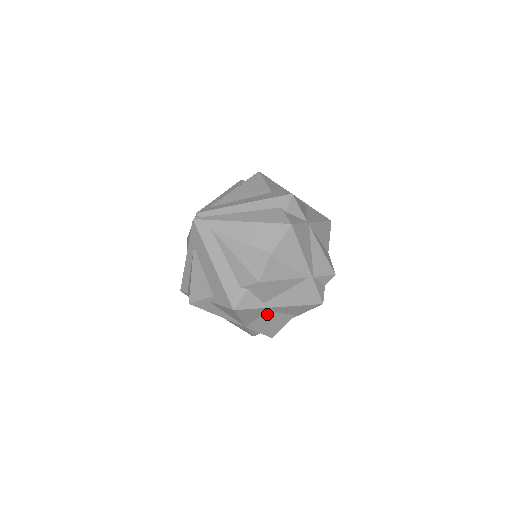
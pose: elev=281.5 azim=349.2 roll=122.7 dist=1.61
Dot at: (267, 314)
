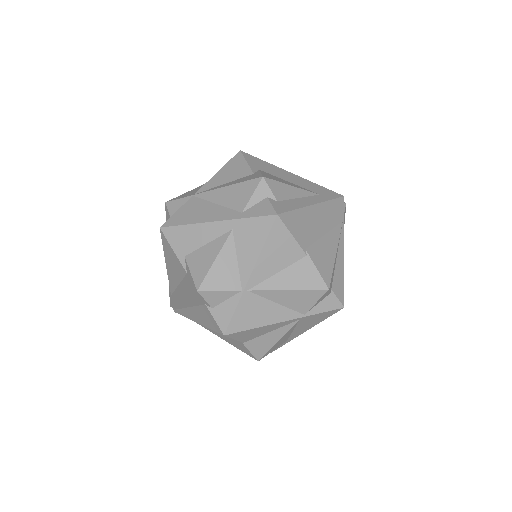
Dot at: occluded
